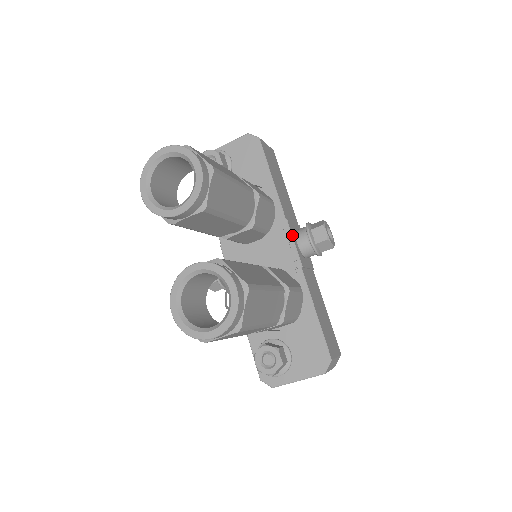
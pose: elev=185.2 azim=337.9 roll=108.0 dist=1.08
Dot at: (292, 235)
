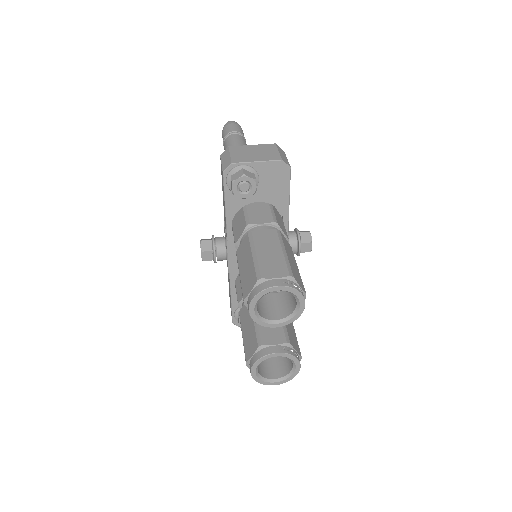
Dot at: occluded
